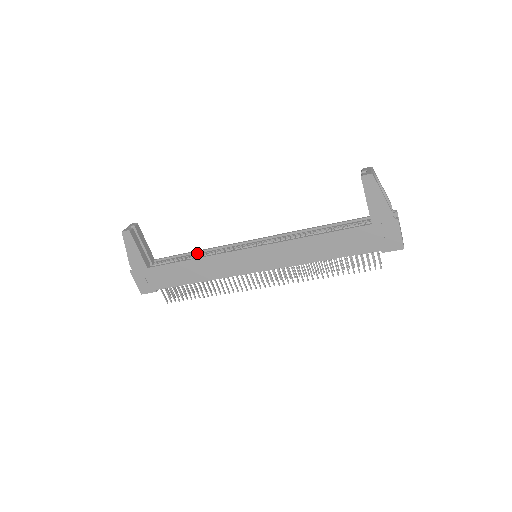
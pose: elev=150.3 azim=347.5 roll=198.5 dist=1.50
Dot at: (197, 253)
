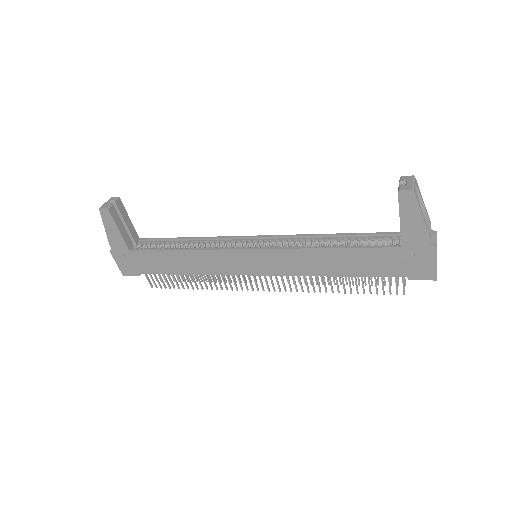
Dot at: (188, 240)
